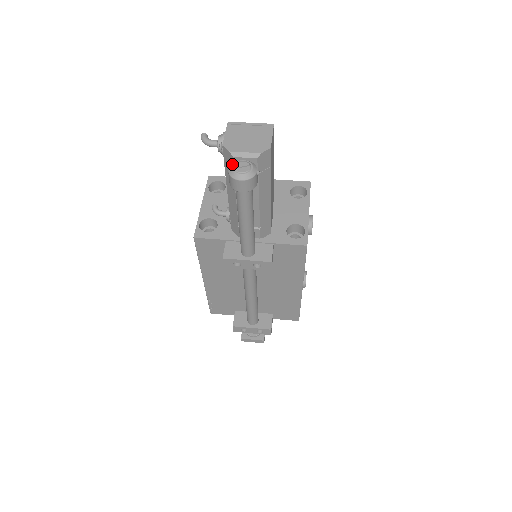
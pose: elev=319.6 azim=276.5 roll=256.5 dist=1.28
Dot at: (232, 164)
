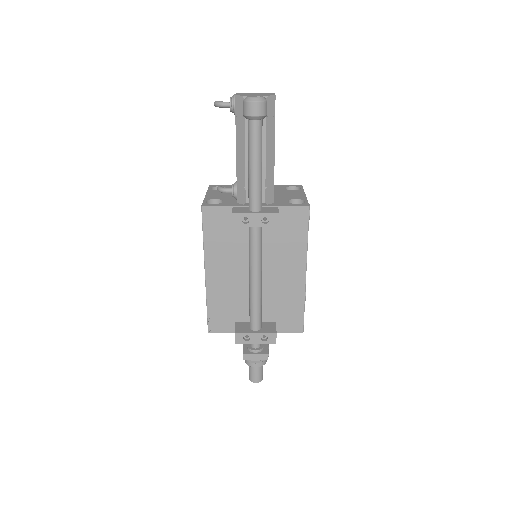
Dot at: (246, 97)
